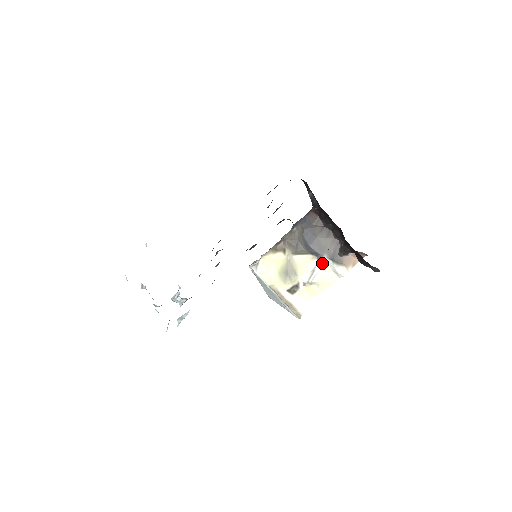
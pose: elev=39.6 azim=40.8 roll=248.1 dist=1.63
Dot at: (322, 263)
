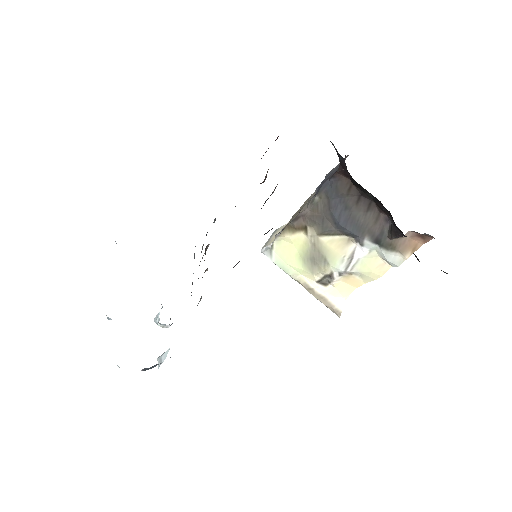
Dot at: (363, 248)
